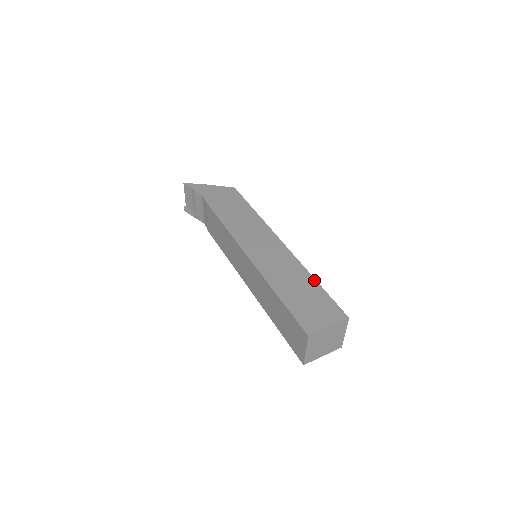
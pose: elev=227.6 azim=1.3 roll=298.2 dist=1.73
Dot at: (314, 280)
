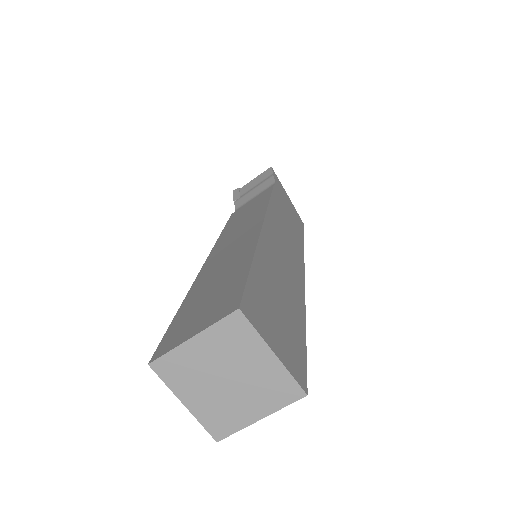
Dot at: (304, 322)
